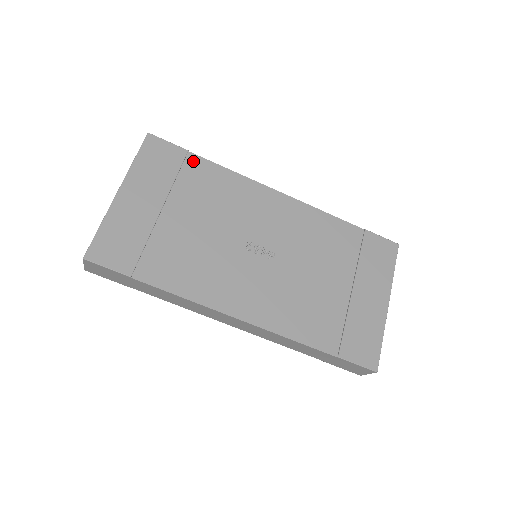
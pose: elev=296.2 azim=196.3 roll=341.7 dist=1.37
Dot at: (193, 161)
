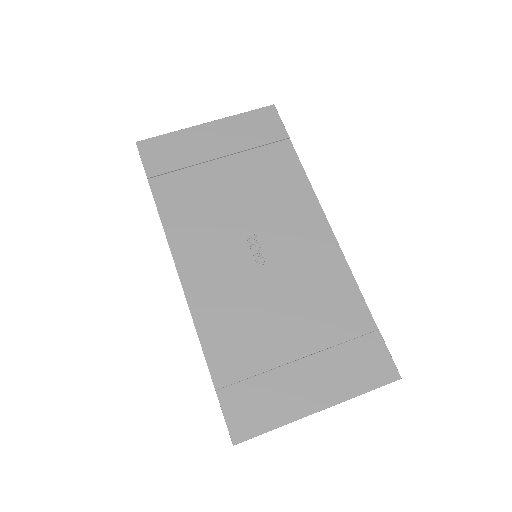
Dot at: (284, 147)
